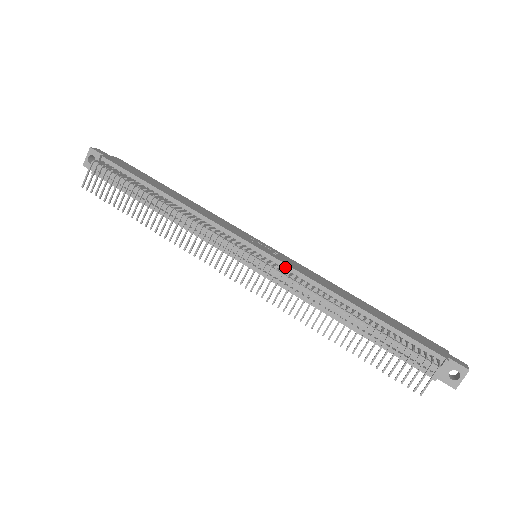
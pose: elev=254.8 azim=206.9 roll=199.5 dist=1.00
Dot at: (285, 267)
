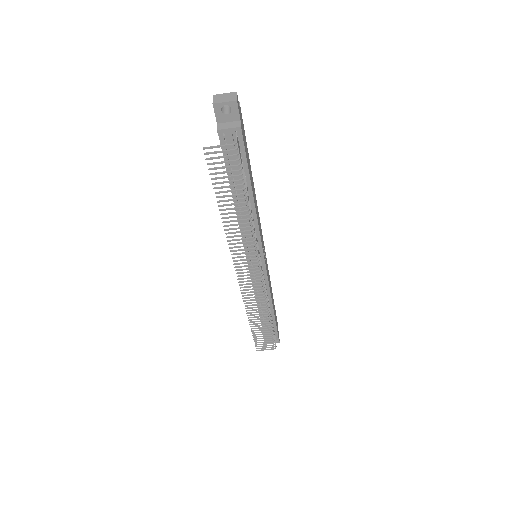
Dot at: (266, 278)
